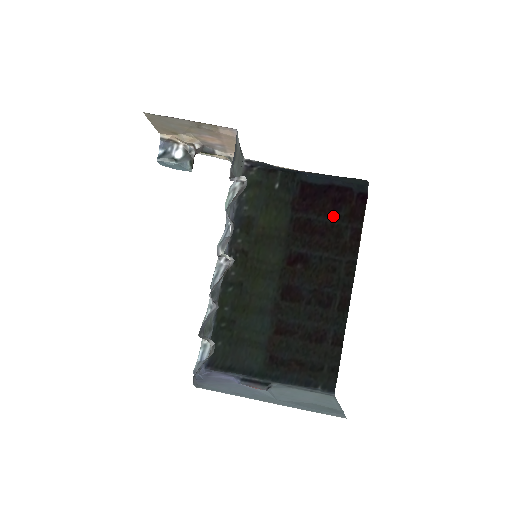
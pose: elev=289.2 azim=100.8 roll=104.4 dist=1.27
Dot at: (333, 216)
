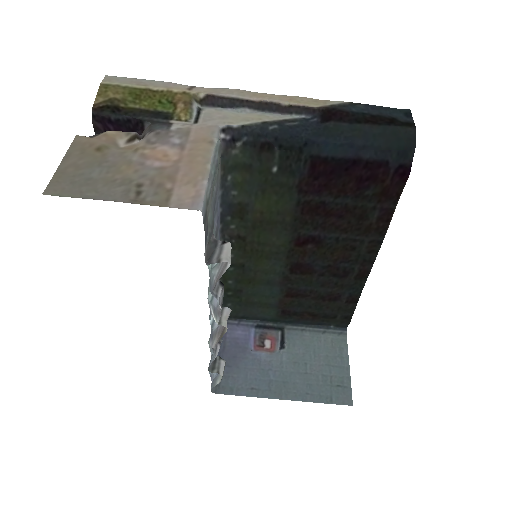
Dot at: (356, 196)
